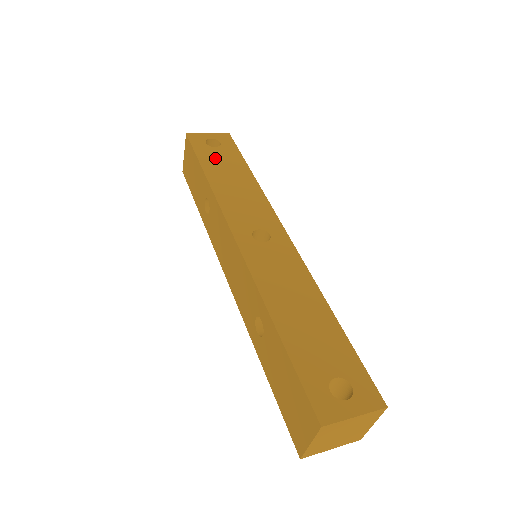
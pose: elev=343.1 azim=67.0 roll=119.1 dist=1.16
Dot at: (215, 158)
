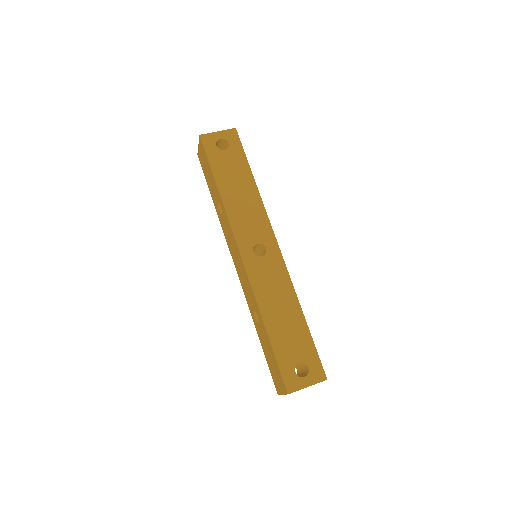
Dot at: (225, 165)
